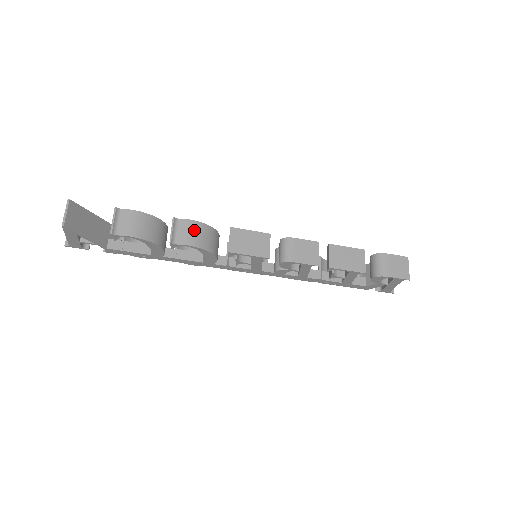
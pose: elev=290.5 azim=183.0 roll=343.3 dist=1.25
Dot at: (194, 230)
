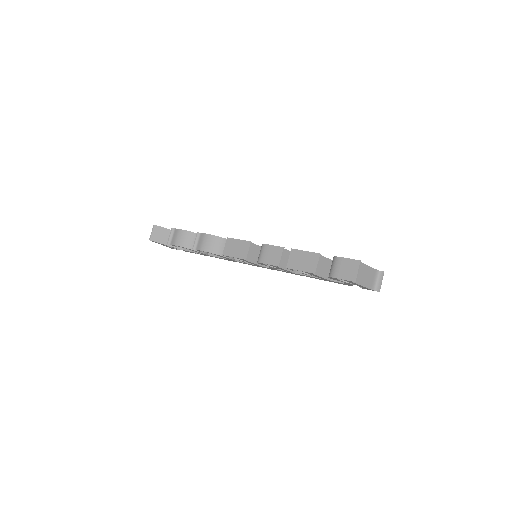
Dot at: (206, 240)
